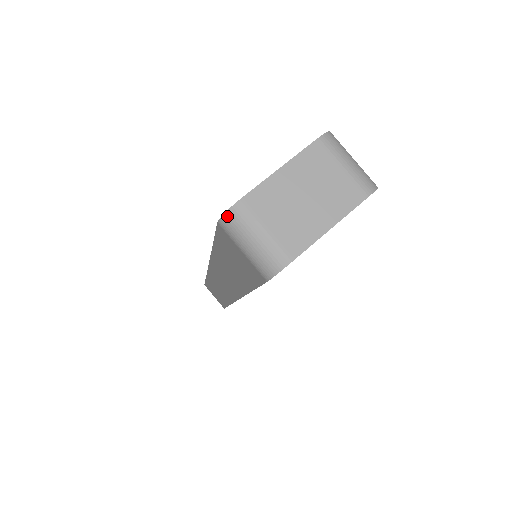
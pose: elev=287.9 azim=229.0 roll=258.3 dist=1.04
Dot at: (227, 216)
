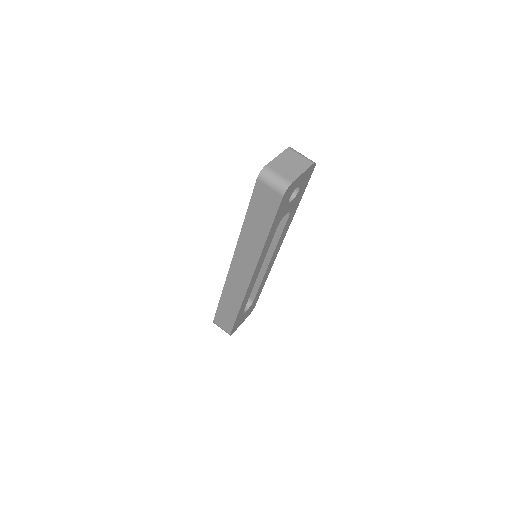
Dot at: (262, 172)
